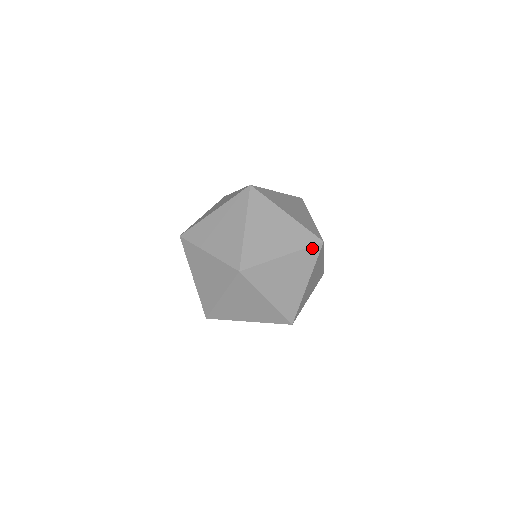
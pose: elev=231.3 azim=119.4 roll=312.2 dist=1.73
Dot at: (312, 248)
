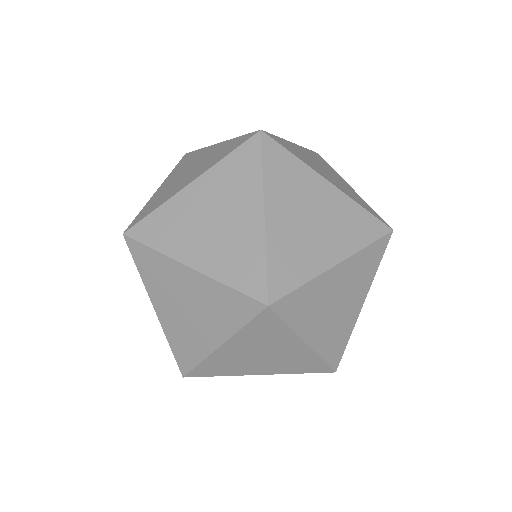
Dot at: (257, 320)
